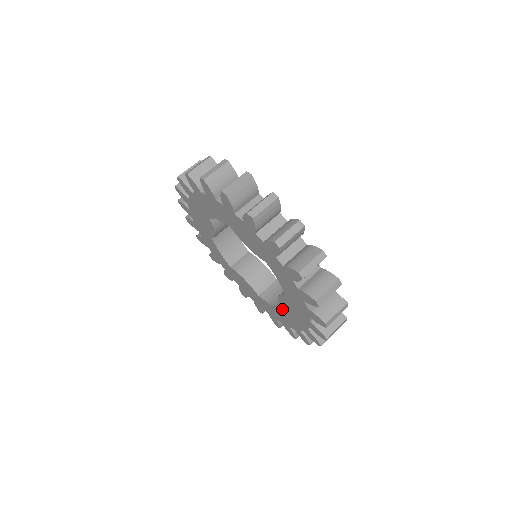
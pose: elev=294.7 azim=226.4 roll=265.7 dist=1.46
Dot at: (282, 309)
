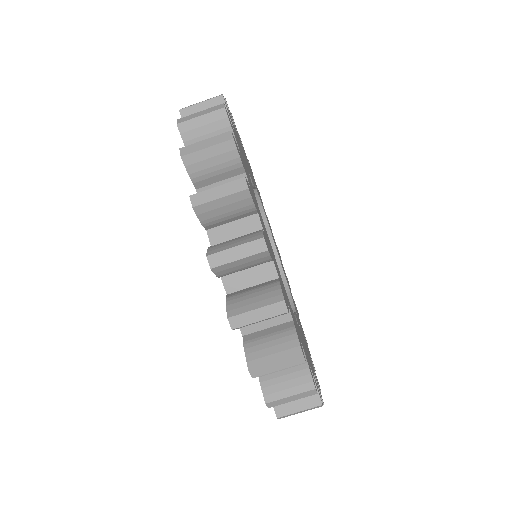
Dot at: occluded
